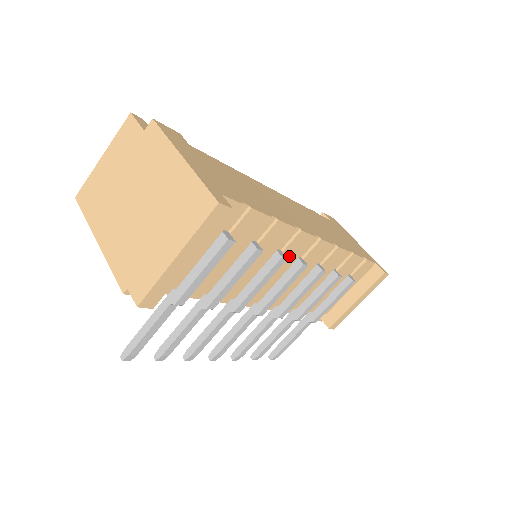
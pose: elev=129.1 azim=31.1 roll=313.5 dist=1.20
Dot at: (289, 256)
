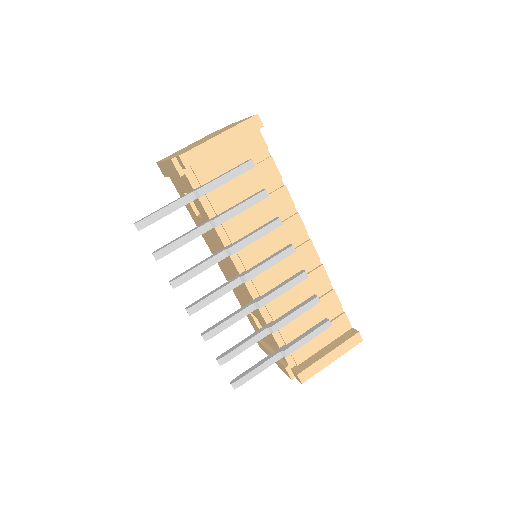
Dot at: (284, 234)
